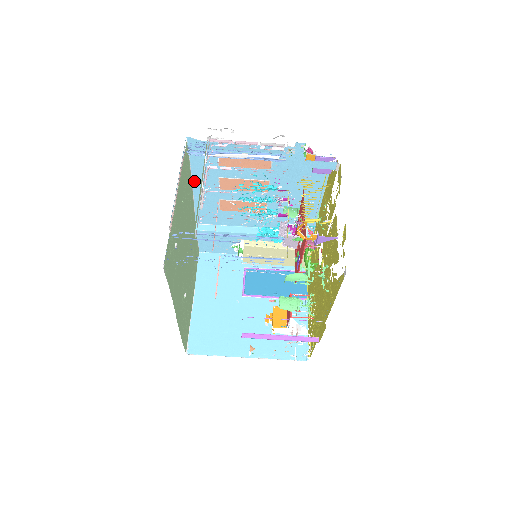
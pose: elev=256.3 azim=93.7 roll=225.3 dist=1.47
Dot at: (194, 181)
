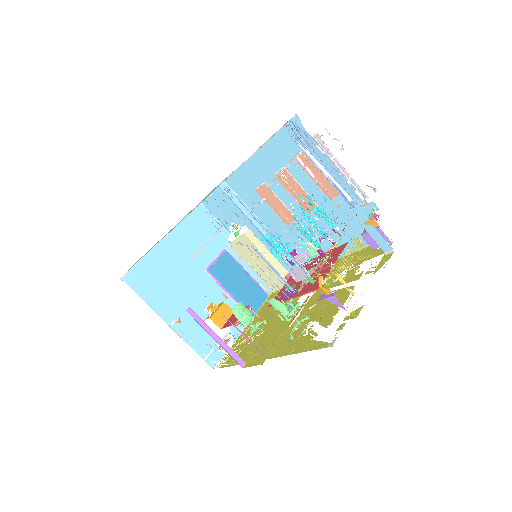
Dot at: (261, 150)
